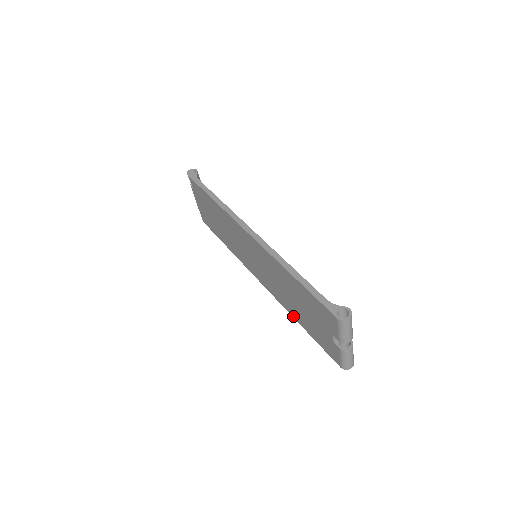
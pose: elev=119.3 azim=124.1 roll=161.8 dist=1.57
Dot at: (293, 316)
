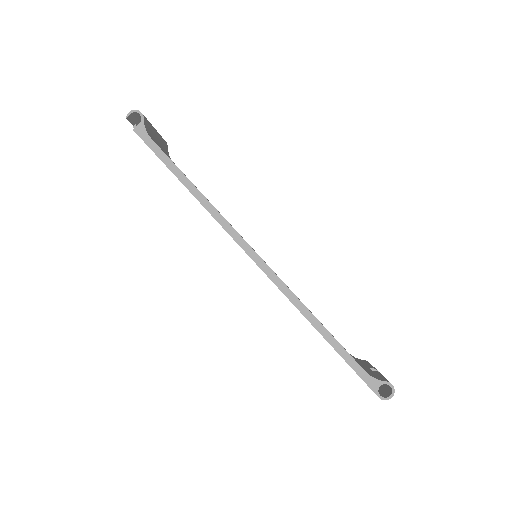
Dot at: occluded
